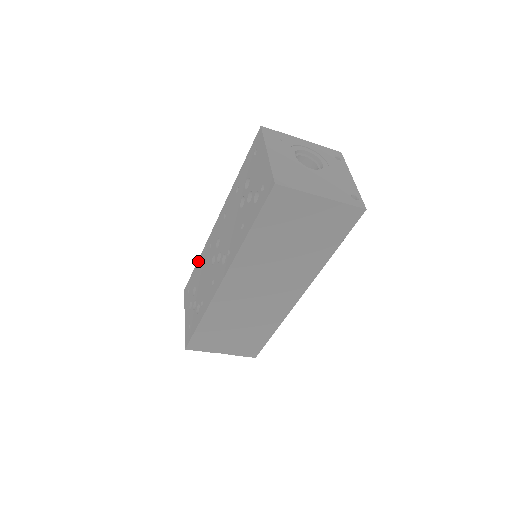
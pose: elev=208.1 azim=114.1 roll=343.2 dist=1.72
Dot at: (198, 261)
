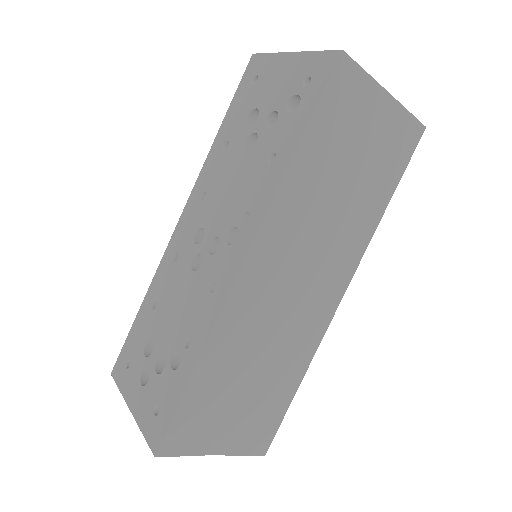
Dot at: (143, 303)
